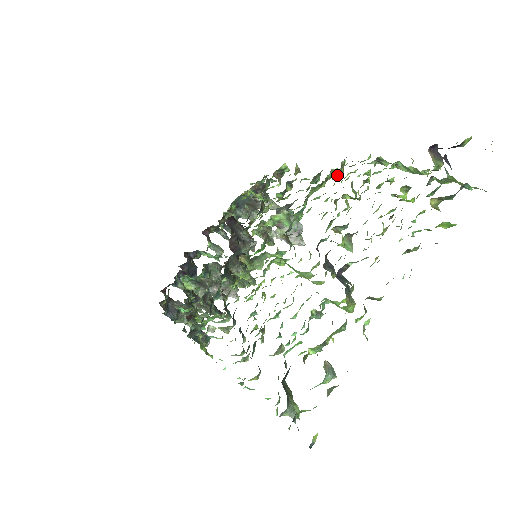
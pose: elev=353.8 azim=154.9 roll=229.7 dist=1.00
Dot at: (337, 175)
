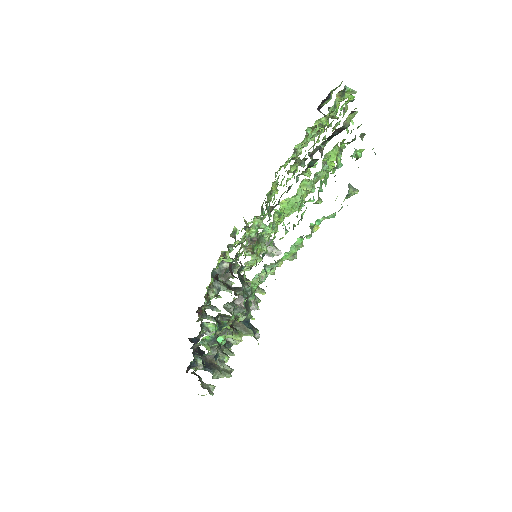
Dot at: (277, 181)
